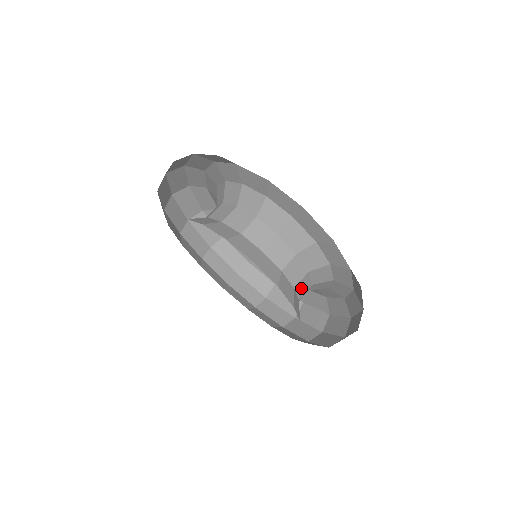
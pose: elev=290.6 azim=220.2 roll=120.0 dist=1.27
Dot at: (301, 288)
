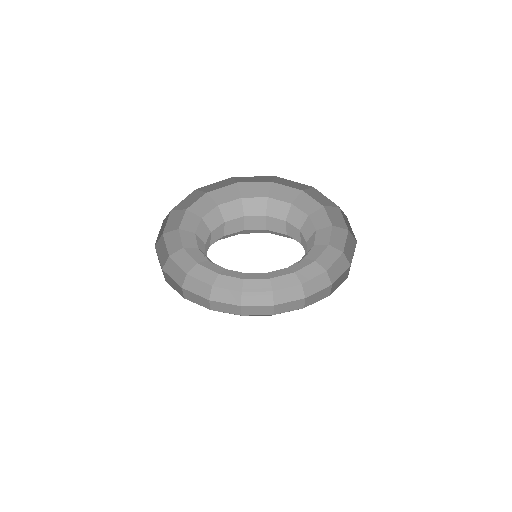
Dot at: (303, 245)
